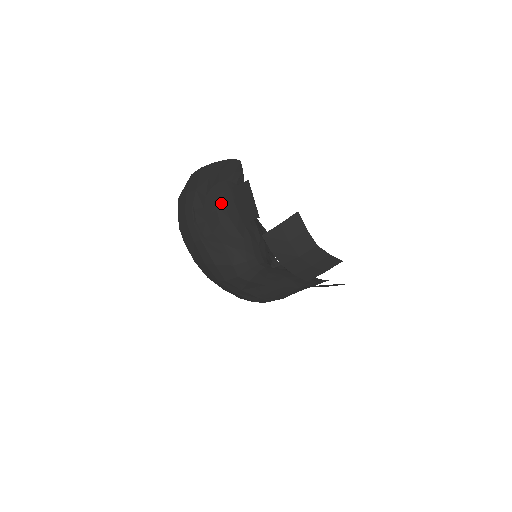
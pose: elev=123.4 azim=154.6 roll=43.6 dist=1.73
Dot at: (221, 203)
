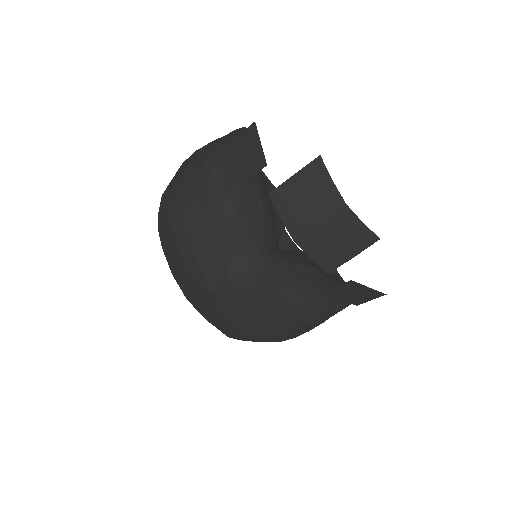
Dot at: (216, 175)
